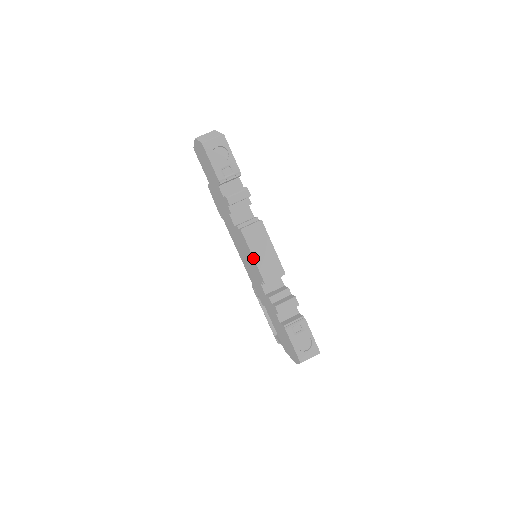
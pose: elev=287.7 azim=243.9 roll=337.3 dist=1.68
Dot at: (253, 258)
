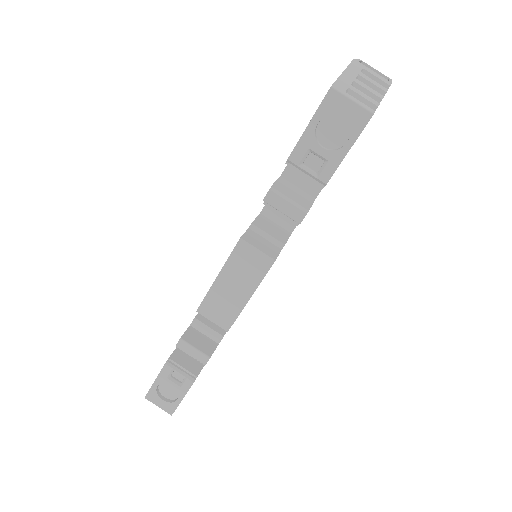
Dot at: (216, 277)
